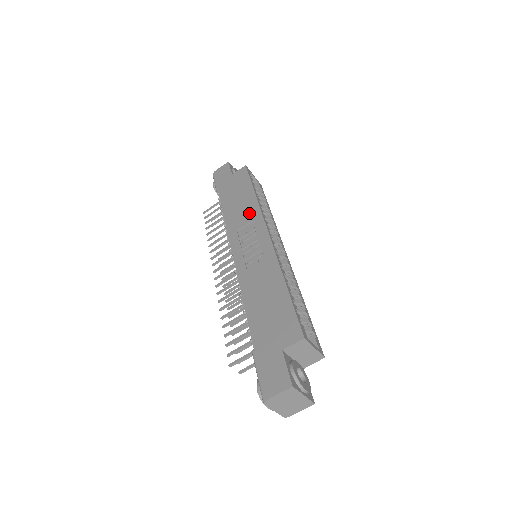
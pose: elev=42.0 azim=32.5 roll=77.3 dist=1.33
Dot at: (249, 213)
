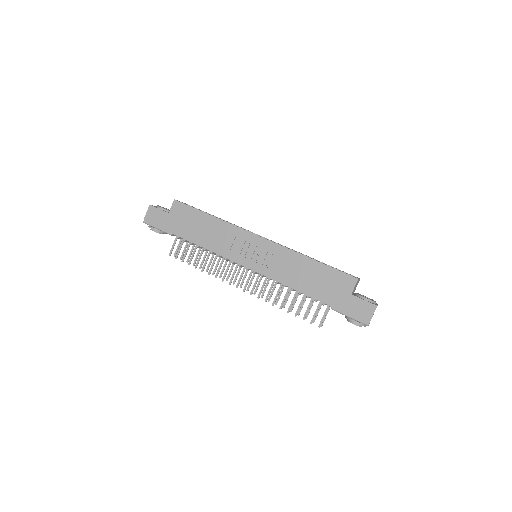
Dot at: (226, 233)
